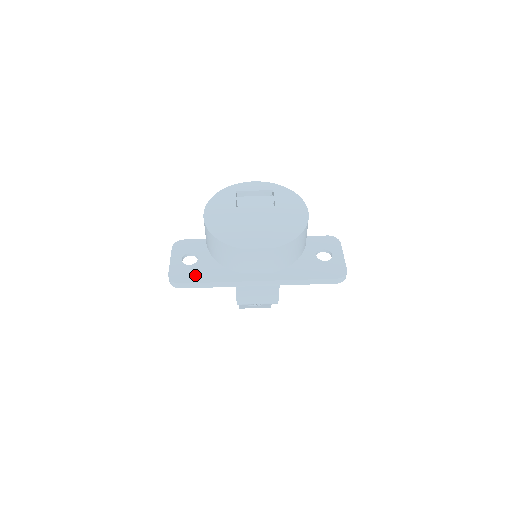
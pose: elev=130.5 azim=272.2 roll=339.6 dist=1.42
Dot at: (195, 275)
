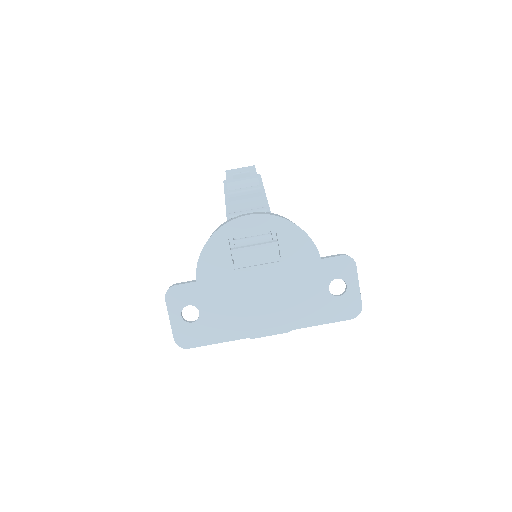
Dot at: (202, 336)
